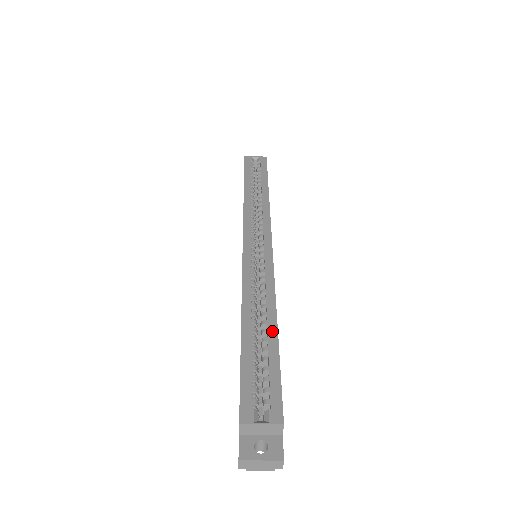
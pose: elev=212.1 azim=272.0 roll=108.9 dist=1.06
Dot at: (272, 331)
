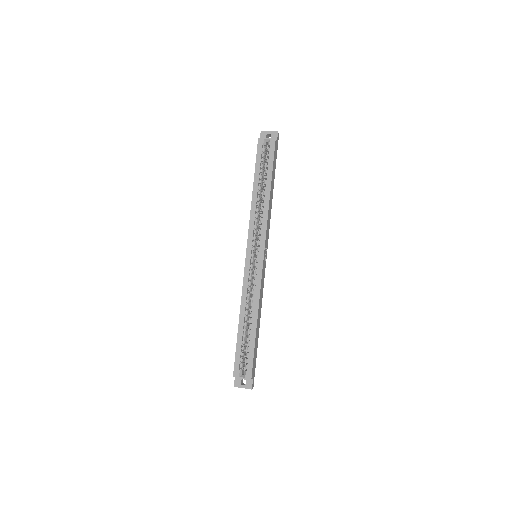
Dot at: (254, 327)
